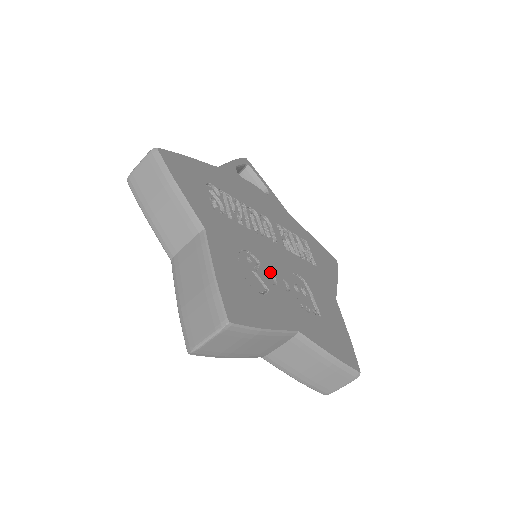
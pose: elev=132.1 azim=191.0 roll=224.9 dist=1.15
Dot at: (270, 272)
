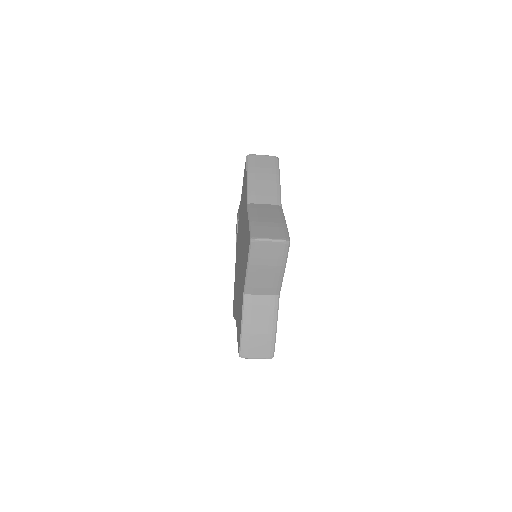
Dot at: occluded
